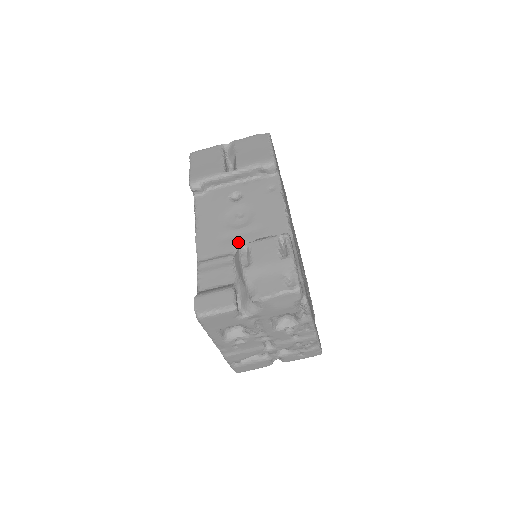
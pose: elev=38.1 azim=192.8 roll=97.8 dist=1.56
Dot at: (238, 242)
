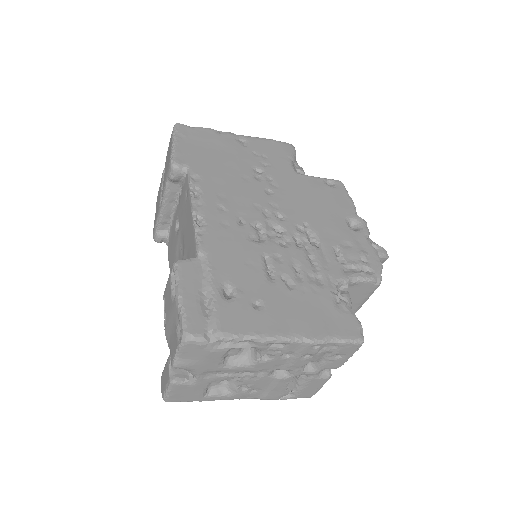
Dot at: occluded
